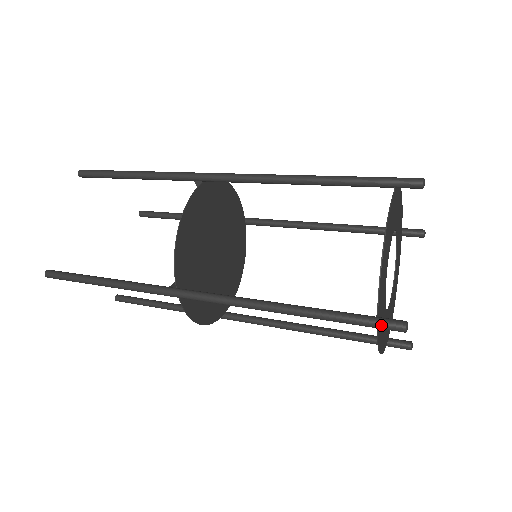
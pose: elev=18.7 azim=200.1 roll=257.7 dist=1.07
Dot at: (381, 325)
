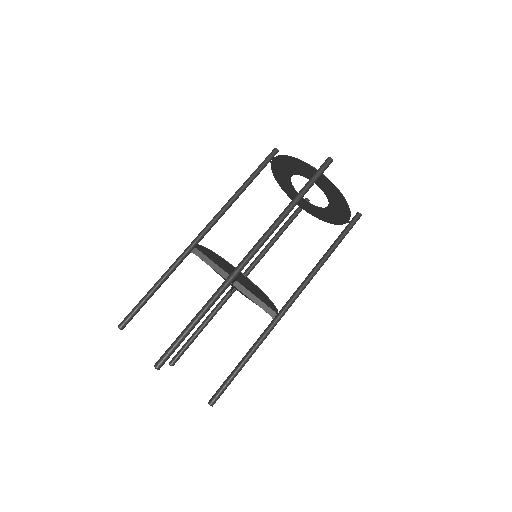
Dot at: occluded
